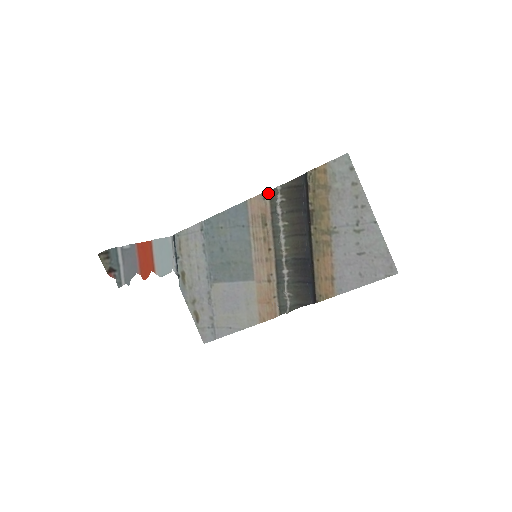
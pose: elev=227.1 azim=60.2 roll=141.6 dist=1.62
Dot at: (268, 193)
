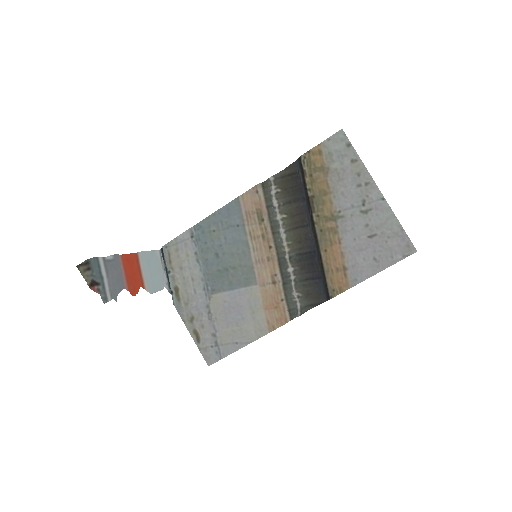
Dot at: (261, 186)
